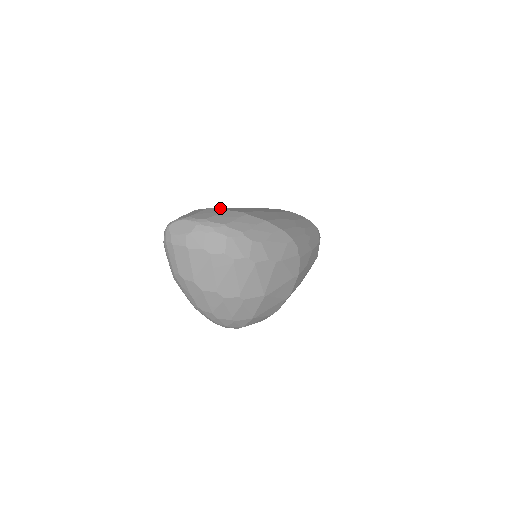
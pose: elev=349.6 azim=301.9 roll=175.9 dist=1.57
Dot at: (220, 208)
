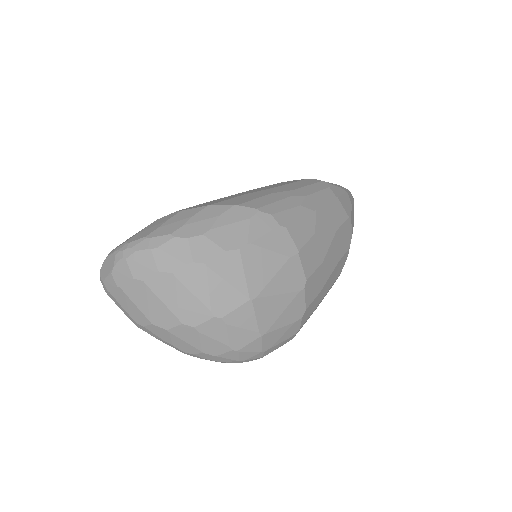
Dot at: occluded
